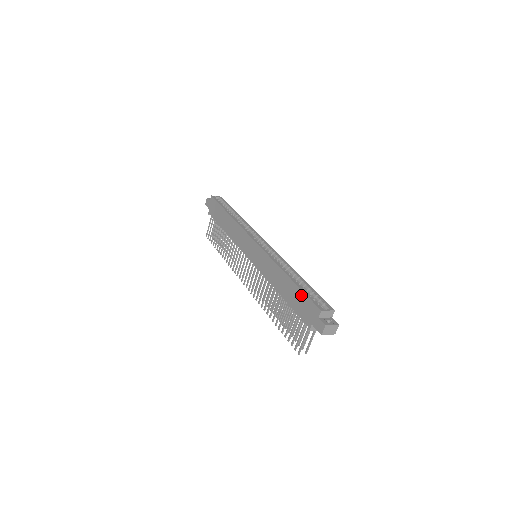
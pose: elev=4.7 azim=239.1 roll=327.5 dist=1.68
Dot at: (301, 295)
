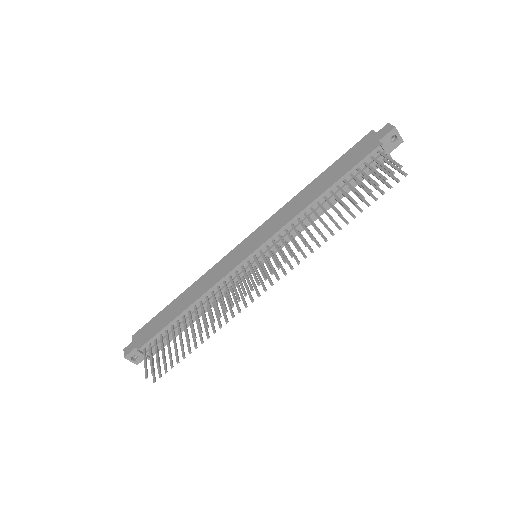
Dot at: (343, 158)
